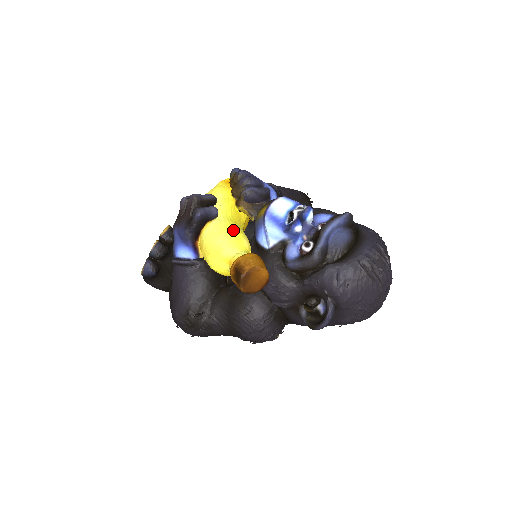
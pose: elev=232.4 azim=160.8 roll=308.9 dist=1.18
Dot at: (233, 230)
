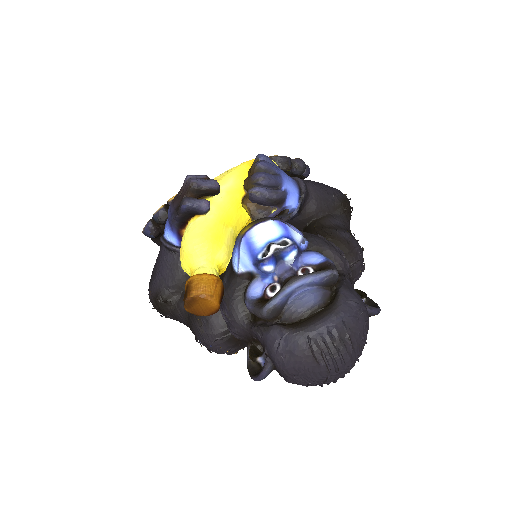
Dot at: (212, 237)
